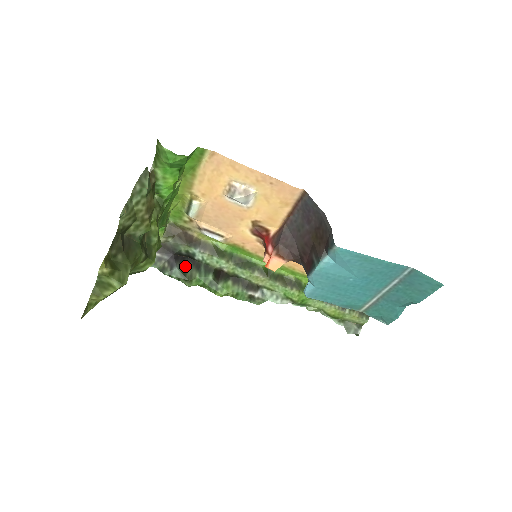
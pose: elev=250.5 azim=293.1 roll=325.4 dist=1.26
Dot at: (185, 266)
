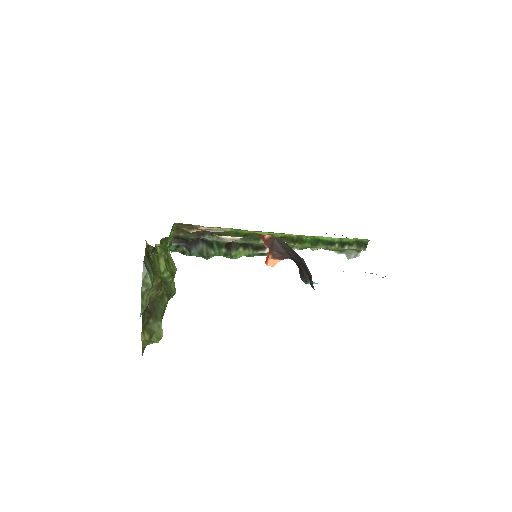
Dot at: (200, 247)
